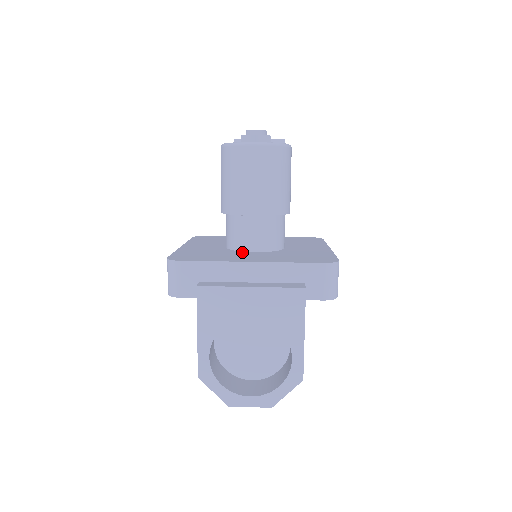
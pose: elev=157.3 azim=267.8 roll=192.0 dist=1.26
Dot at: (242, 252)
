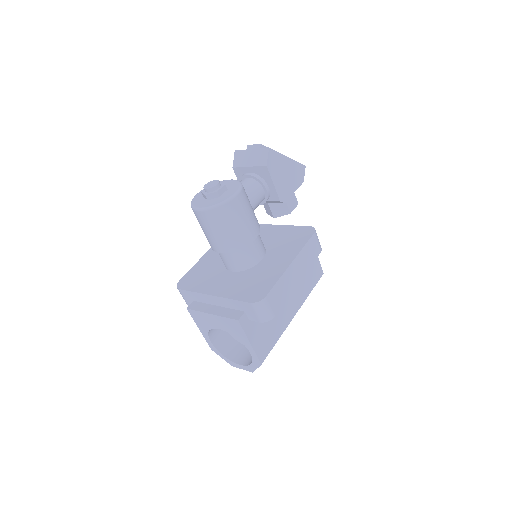
Dot at: (225, 272)
